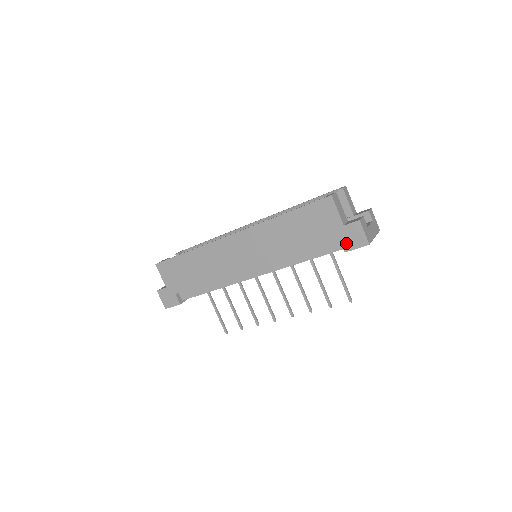
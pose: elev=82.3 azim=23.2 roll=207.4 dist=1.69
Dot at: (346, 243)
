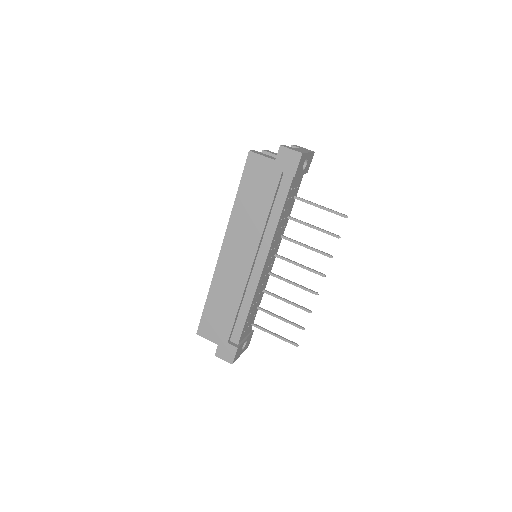
Dot at: (288, 169)
